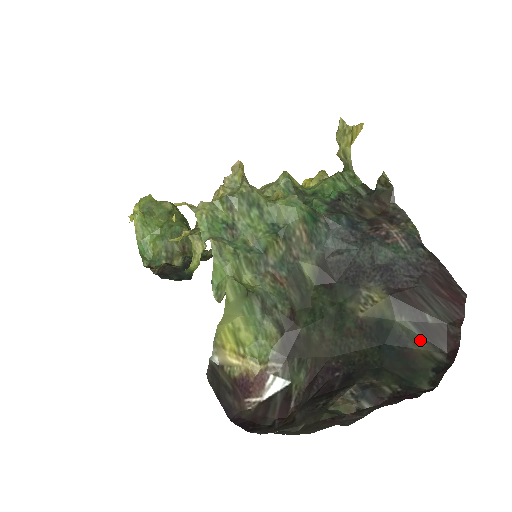
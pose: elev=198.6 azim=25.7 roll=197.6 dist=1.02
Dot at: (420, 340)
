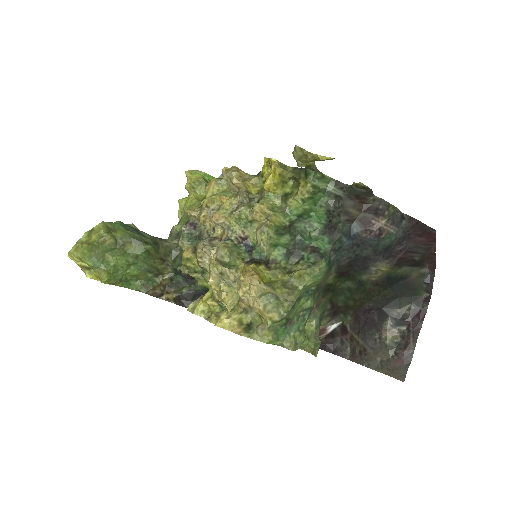
Dot at: (413, 270)
